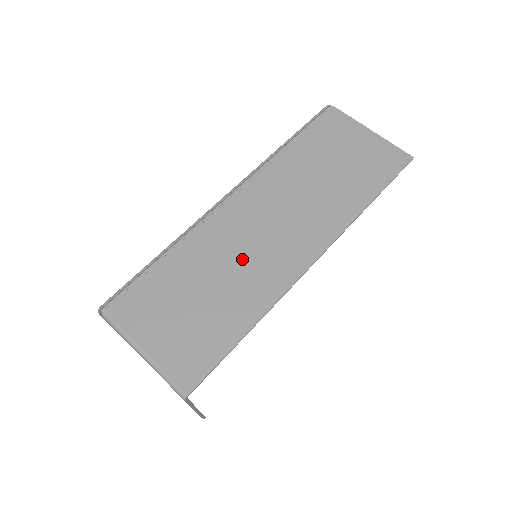
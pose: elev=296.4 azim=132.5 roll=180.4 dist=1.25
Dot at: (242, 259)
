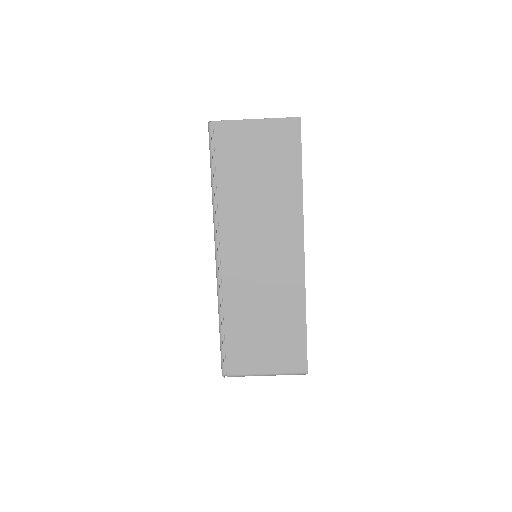
Dot at: (265, 285)
